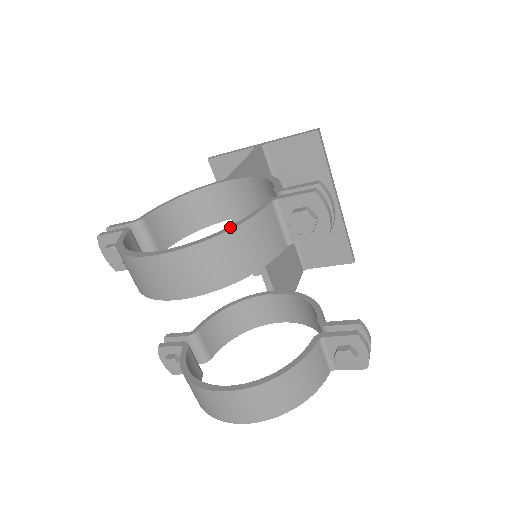
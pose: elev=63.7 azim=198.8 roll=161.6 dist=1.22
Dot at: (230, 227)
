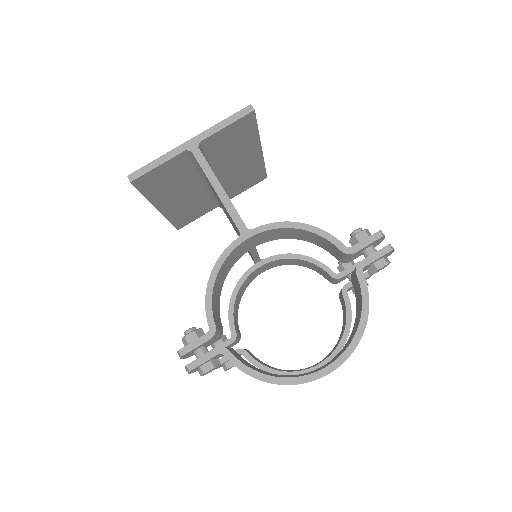
Dot at: (364, 318)
